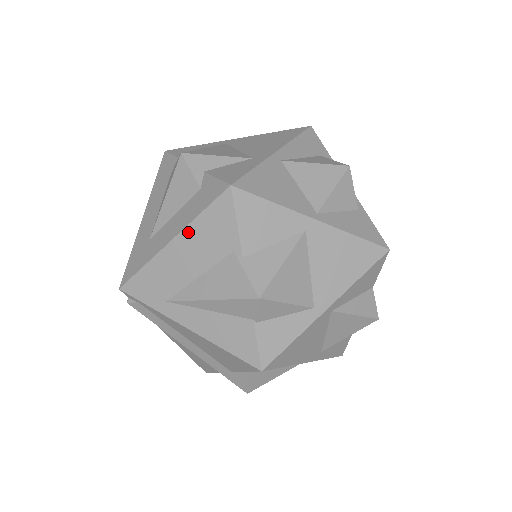
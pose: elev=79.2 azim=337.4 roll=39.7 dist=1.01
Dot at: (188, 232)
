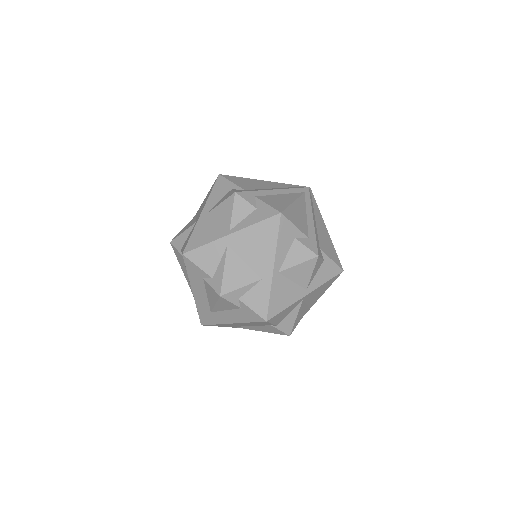
Dot at: (242, 323)
